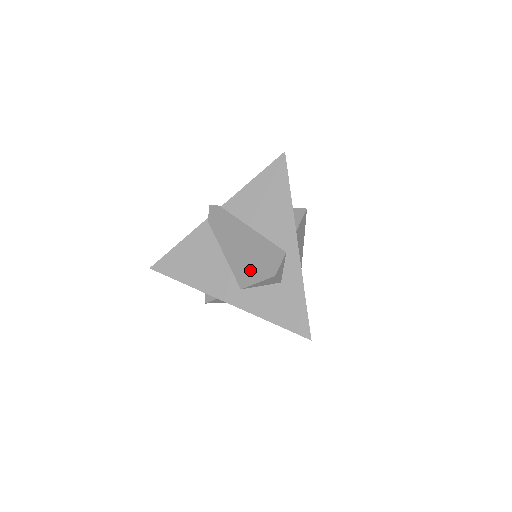
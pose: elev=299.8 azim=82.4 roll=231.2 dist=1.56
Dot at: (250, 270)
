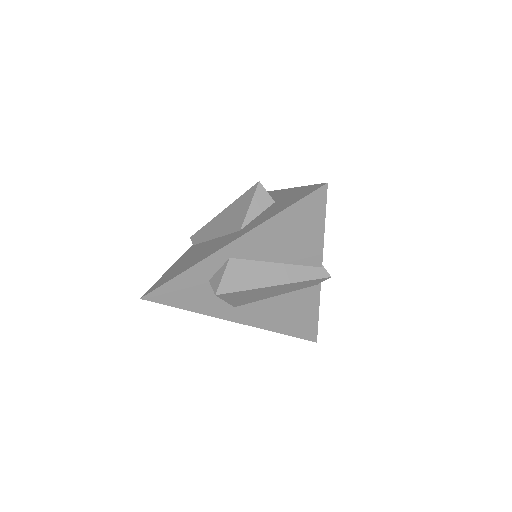
Dot at: (239, 210)
